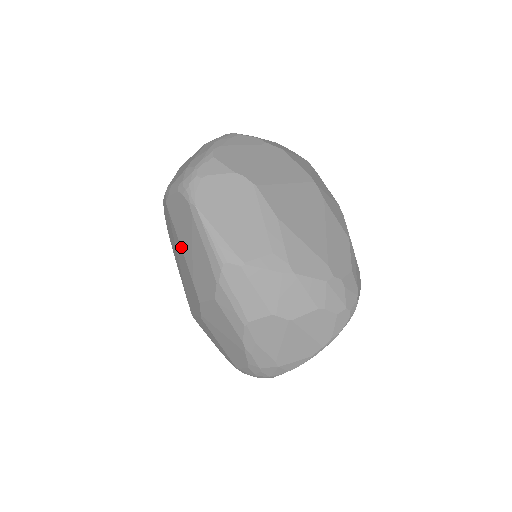
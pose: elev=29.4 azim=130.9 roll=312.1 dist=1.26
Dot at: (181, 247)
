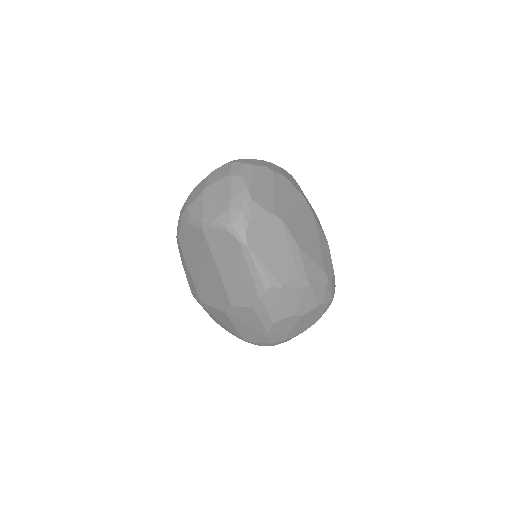
Dot at: (217, 266)
